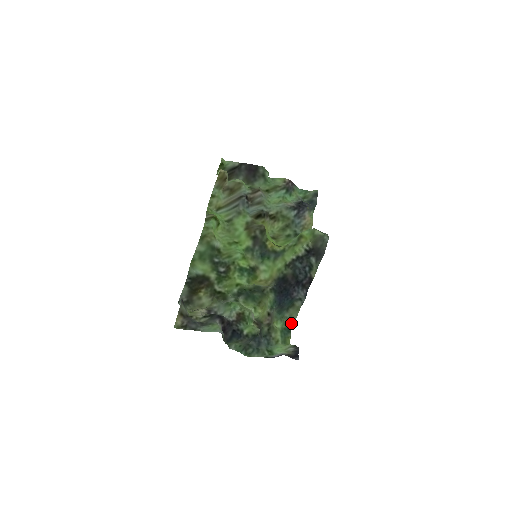
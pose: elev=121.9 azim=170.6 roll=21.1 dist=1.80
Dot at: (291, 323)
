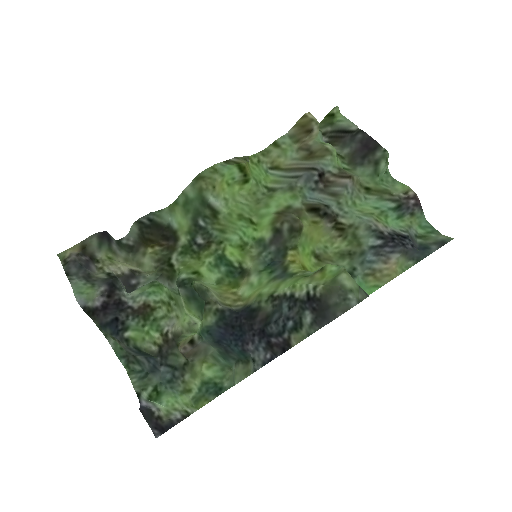
Dot at: (231, 385)
